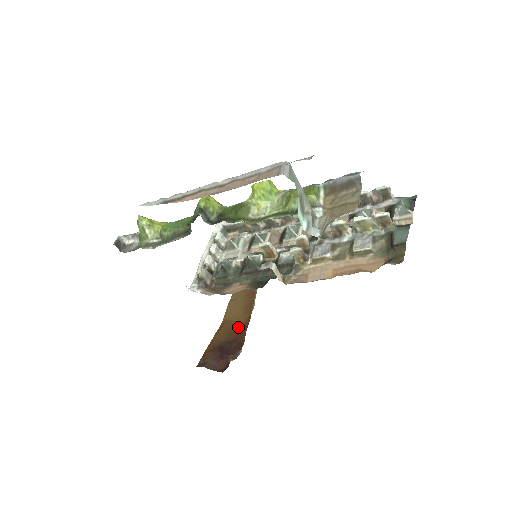
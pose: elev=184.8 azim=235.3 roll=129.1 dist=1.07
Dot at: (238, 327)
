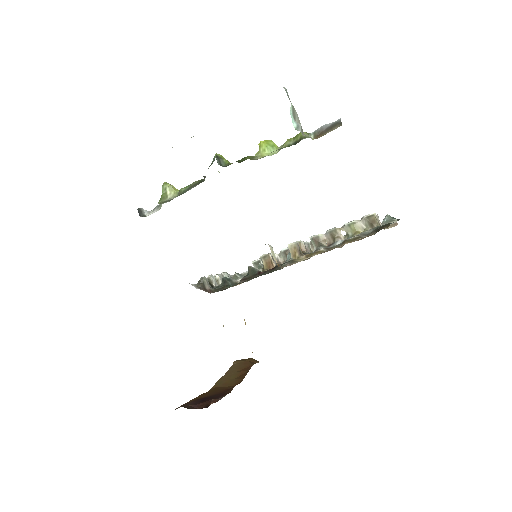
Dot at: (227, 388)
